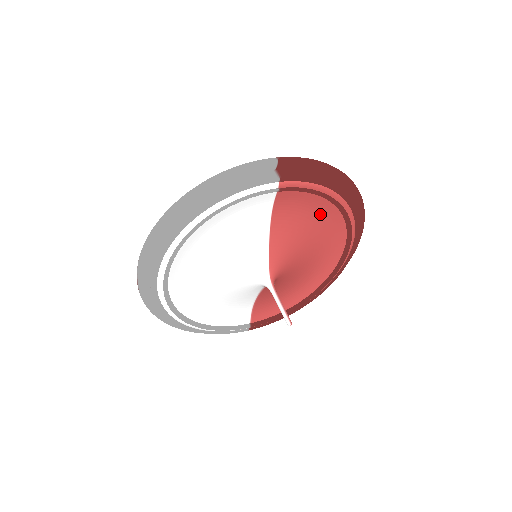
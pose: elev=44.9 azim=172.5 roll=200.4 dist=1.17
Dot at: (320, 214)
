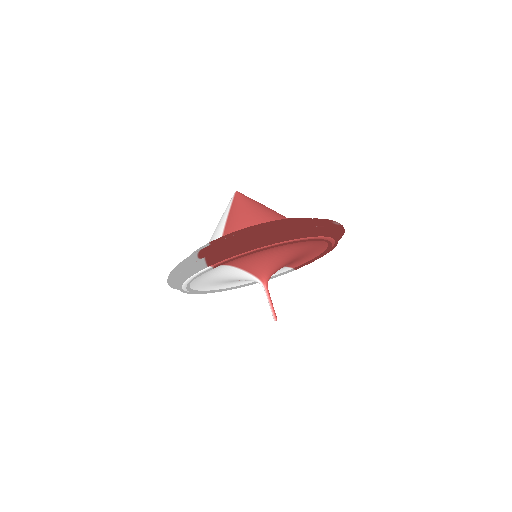
Dot at: (267, 249)
